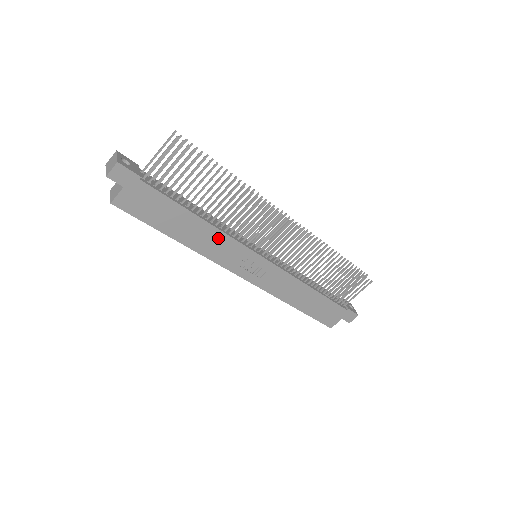
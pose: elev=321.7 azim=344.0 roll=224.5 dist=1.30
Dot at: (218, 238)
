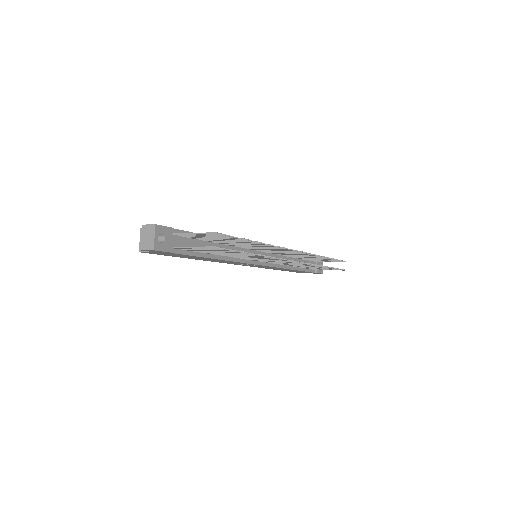
Dot at: (227, 261)
